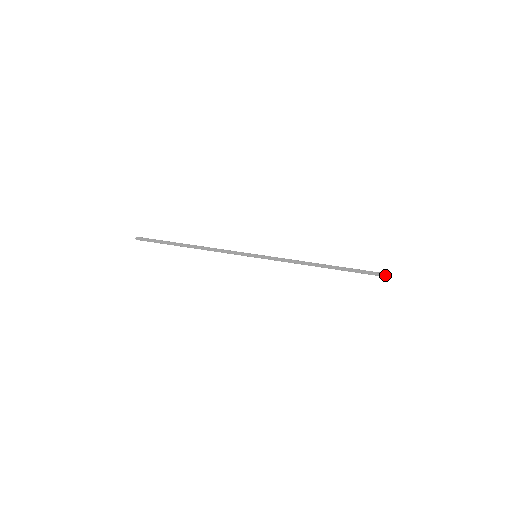
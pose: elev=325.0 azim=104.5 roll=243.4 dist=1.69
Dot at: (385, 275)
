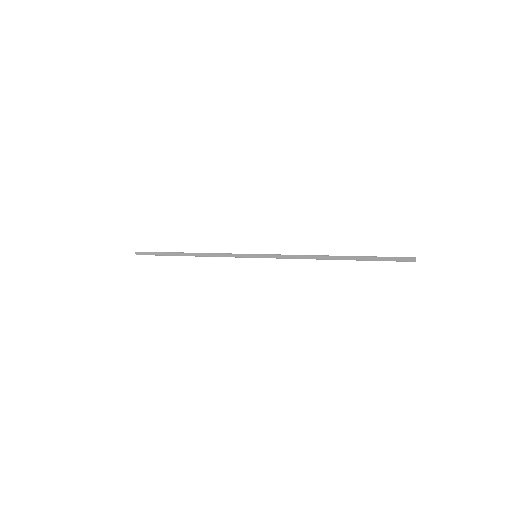
Dot at: (407, 258)
